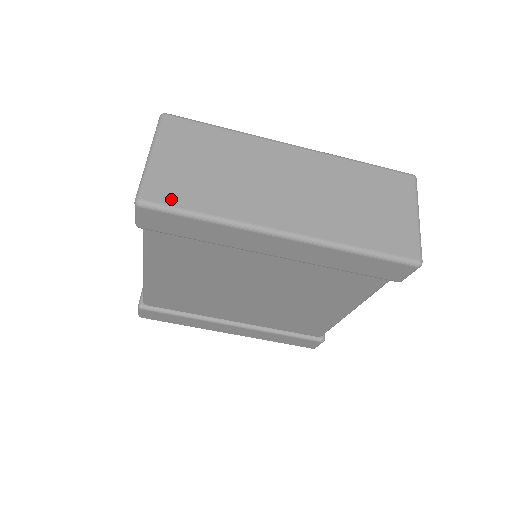
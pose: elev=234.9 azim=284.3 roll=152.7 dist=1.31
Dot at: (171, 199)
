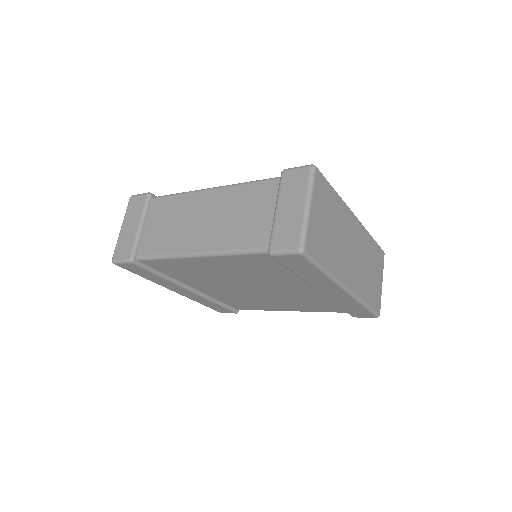
Dot at: (316, 253)
